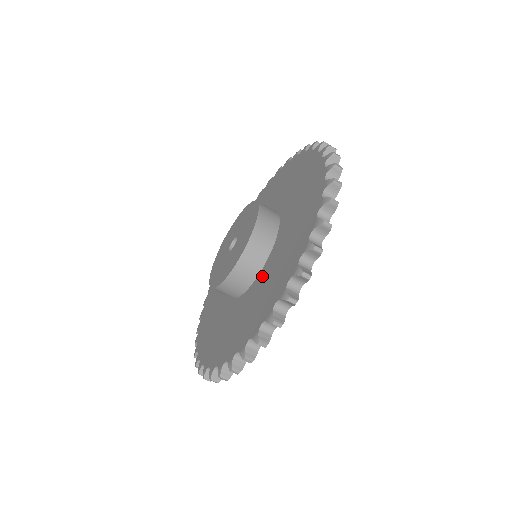
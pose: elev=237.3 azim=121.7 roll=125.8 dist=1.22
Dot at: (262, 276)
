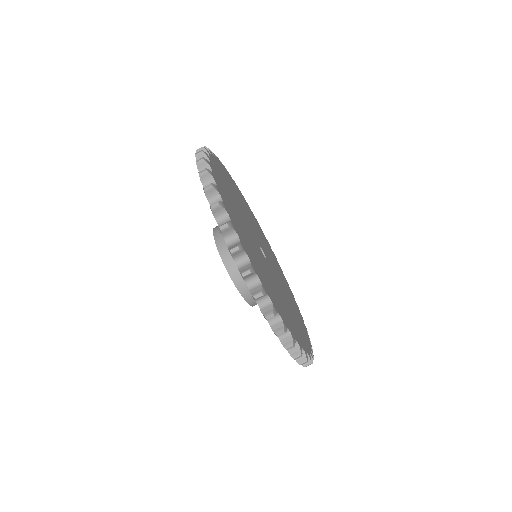
Dot at: occluded
